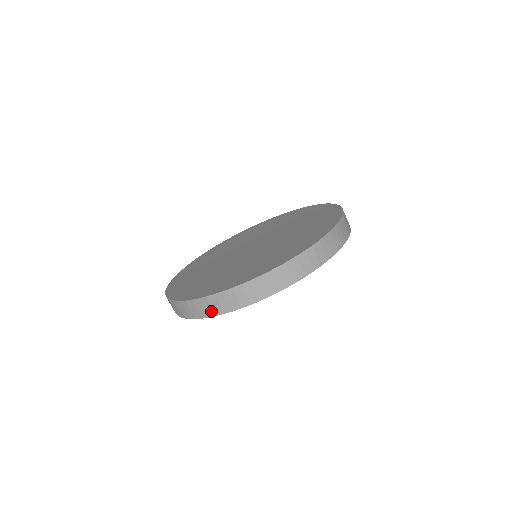
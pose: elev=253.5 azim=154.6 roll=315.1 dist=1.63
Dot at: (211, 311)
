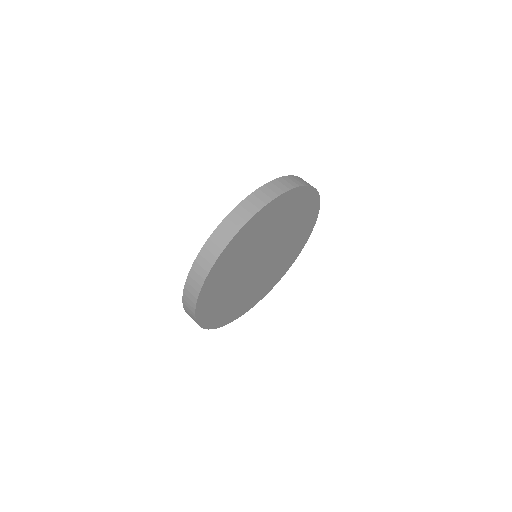
Dot at: (217, 250)
